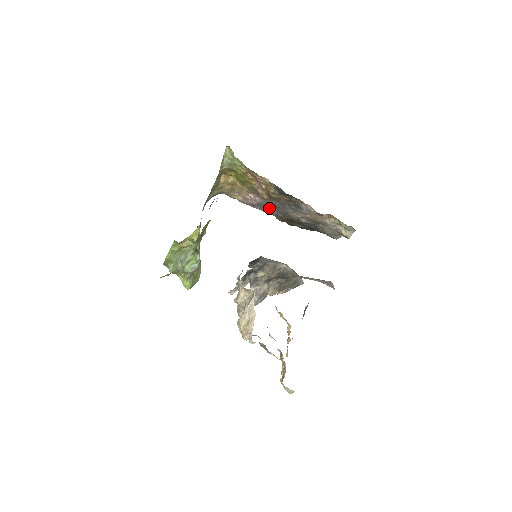
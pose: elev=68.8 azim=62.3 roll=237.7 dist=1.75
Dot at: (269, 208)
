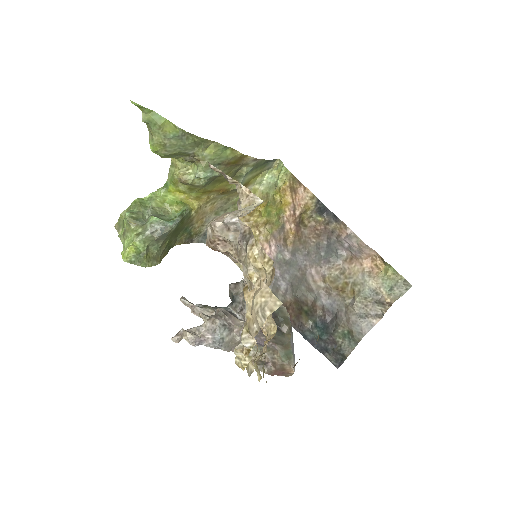
Dot at: (279, 279)
